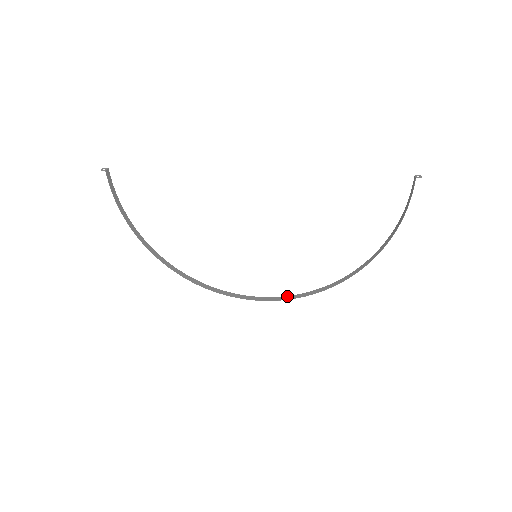
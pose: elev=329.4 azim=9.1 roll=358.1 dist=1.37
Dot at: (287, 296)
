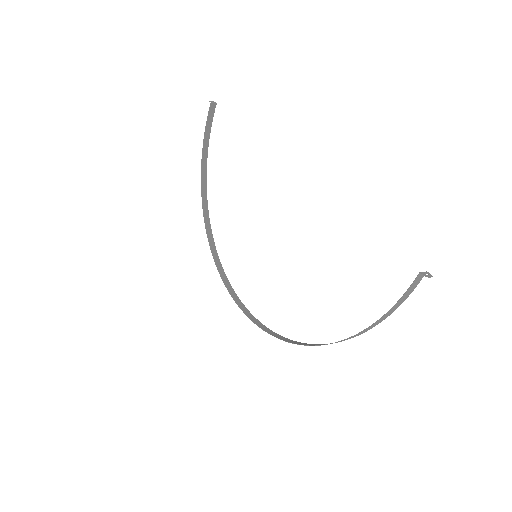
Dot at: (258, 321)
